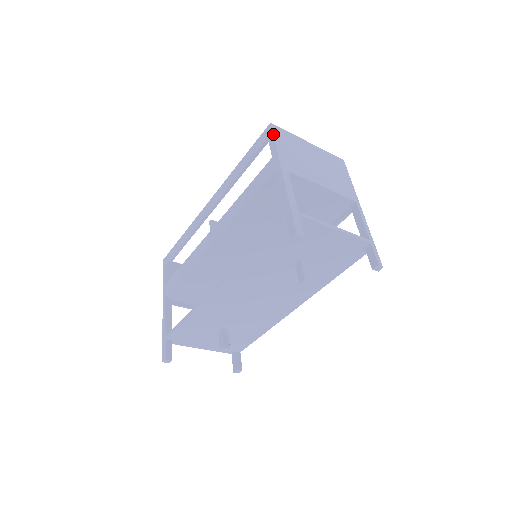
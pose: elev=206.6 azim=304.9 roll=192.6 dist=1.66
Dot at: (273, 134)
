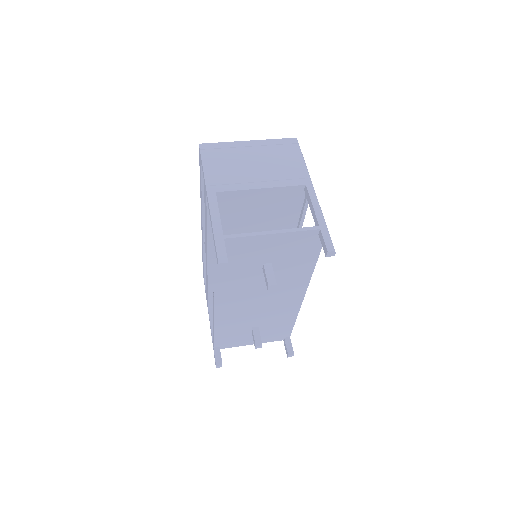
Dot at: (201, 156)
